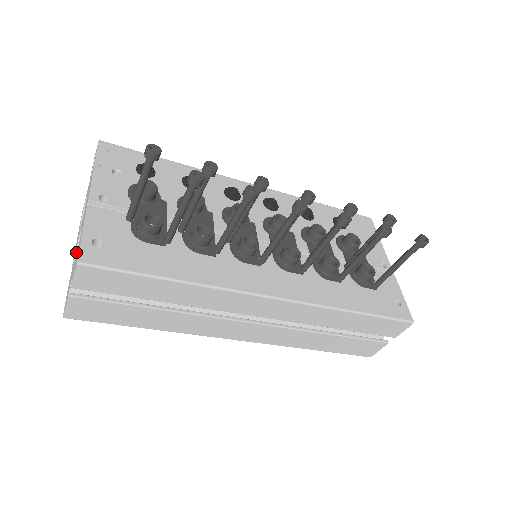
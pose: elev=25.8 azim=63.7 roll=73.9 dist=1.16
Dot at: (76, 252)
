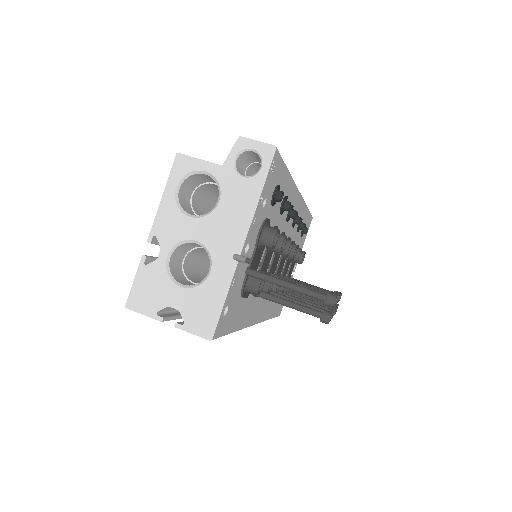
Dot at: (172, 249)
